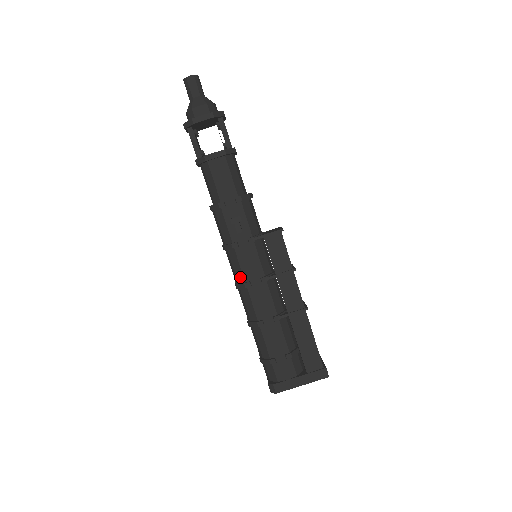
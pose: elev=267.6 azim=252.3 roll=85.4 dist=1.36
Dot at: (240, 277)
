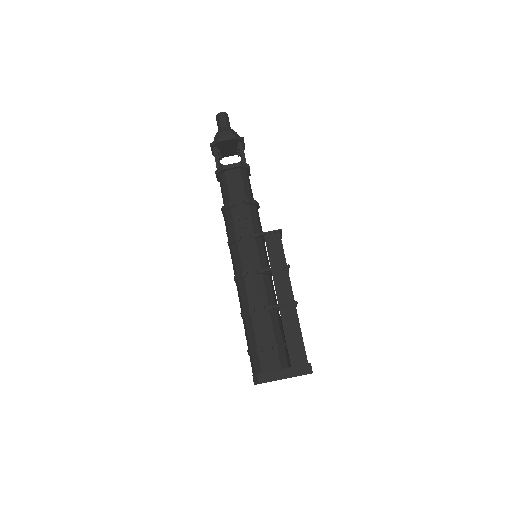
Dot at: (239, 268)
